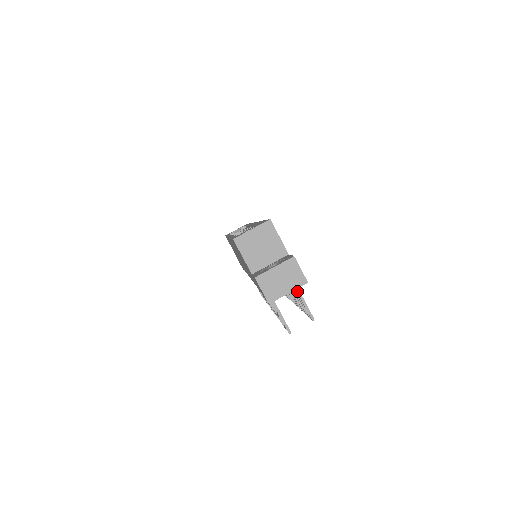
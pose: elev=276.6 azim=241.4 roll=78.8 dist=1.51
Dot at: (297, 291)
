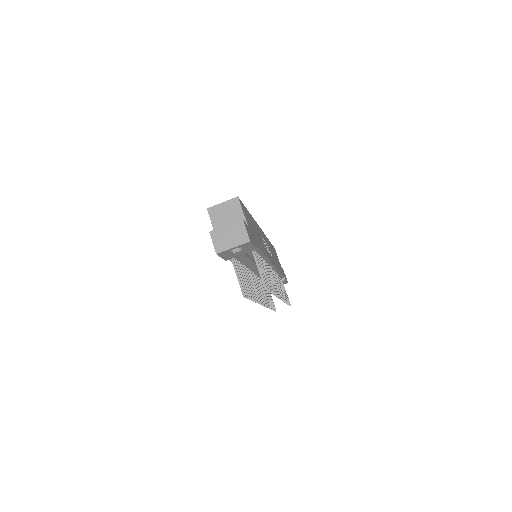
Dot at: (256, 262)
